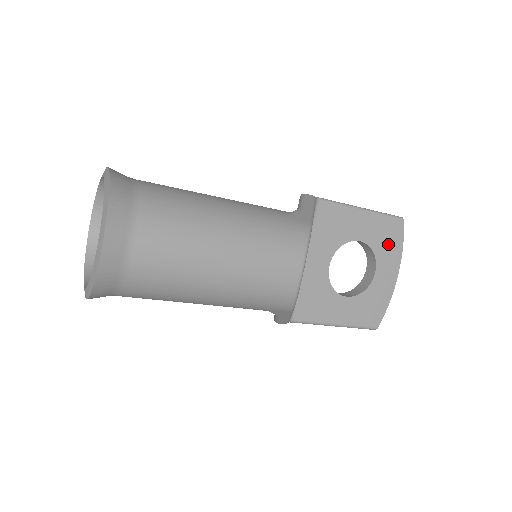
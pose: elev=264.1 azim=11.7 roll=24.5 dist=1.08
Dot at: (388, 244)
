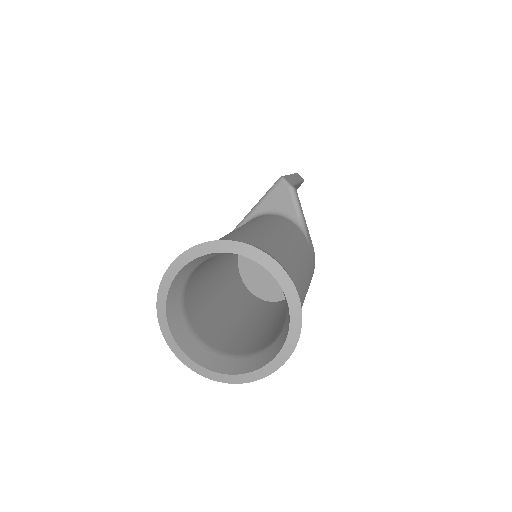
Dot at: occluded
